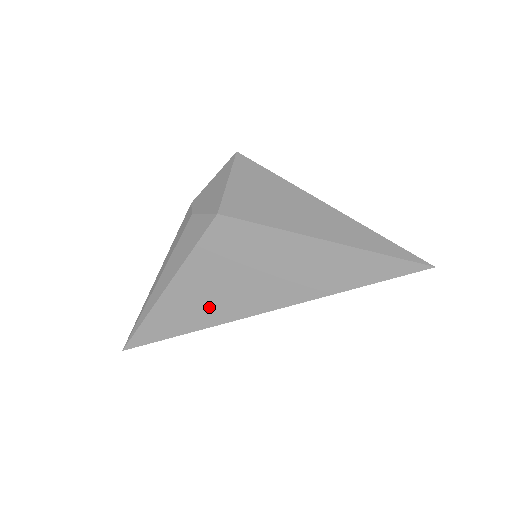
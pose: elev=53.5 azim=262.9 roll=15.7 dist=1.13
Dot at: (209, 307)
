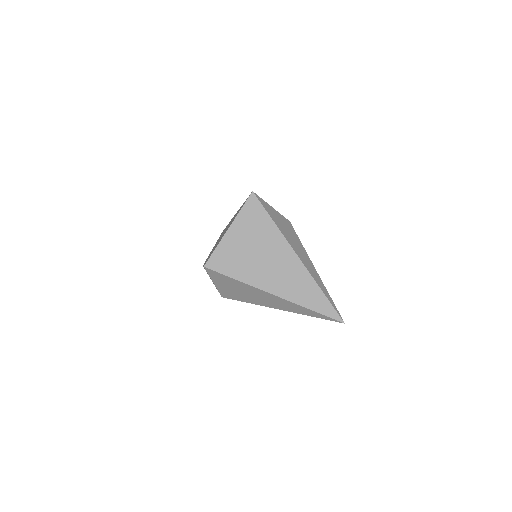
Dot at: occluded
